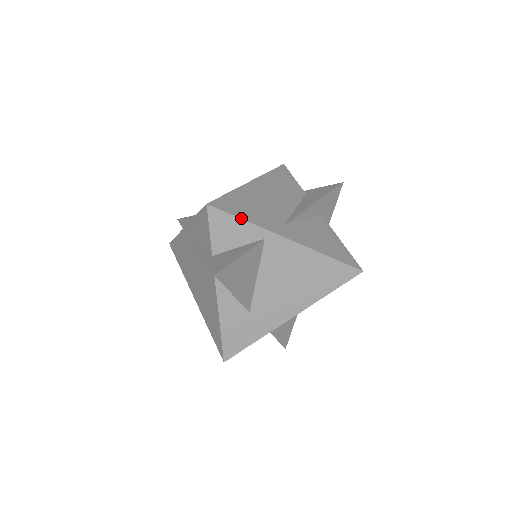
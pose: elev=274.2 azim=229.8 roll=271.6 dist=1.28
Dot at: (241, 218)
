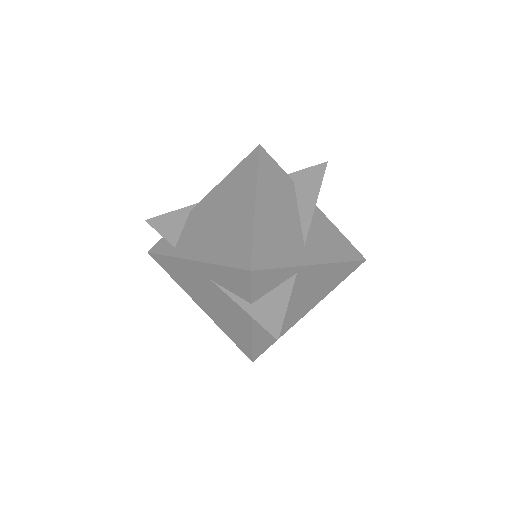
Dot at: (279, 267)
